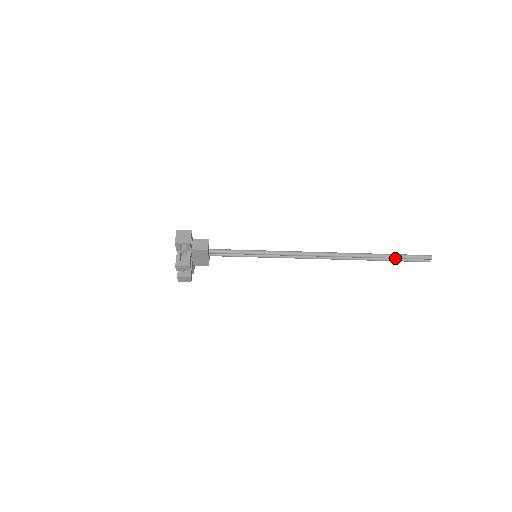
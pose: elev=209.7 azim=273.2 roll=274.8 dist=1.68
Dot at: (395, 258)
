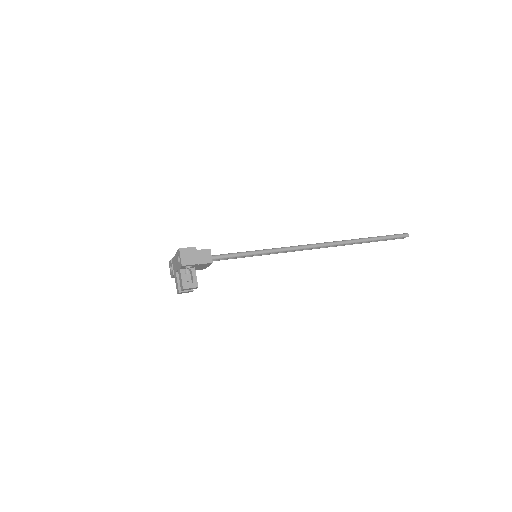
Dot at: (379, 240)
